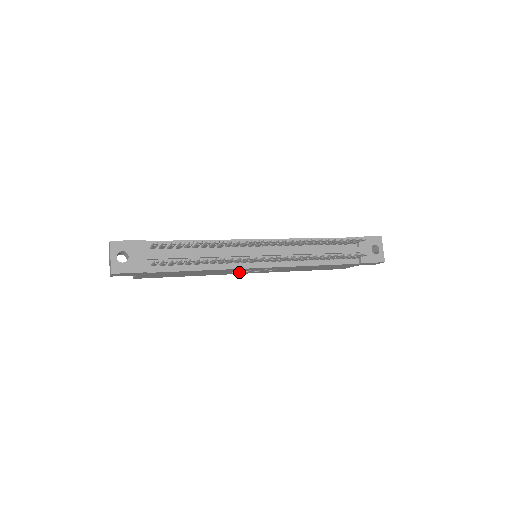
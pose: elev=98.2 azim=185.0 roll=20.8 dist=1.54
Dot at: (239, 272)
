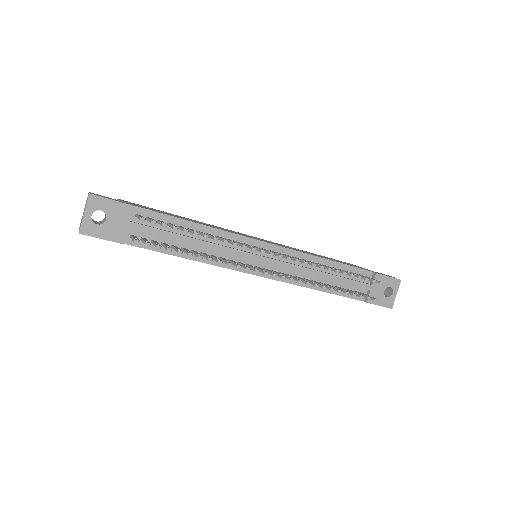
Dot at: occluded
